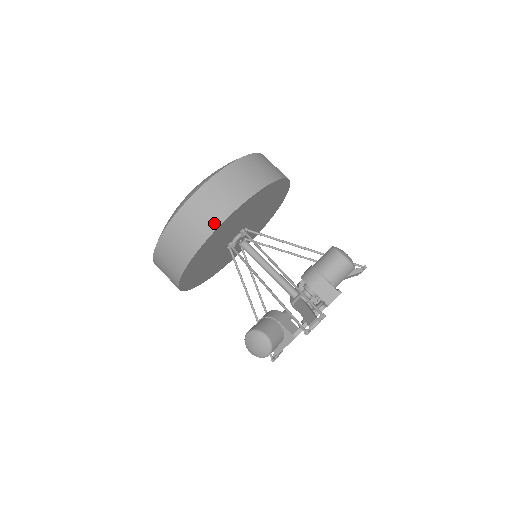
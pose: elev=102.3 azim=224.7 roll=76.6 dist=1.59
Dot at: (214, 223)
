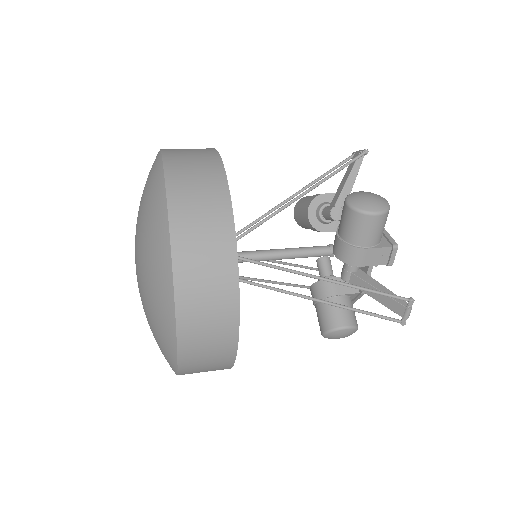
Dot at: occluded
